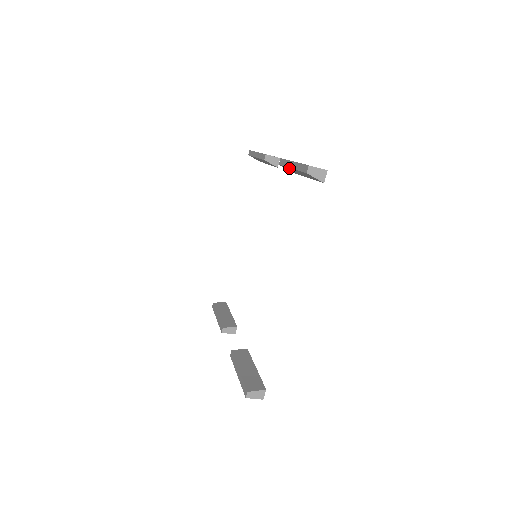
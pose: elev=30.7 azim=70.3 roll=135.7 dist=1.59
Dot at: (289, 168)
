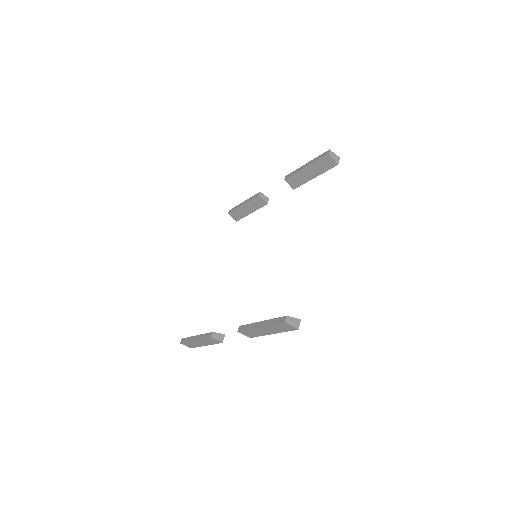
Dot at: (300, 172)
